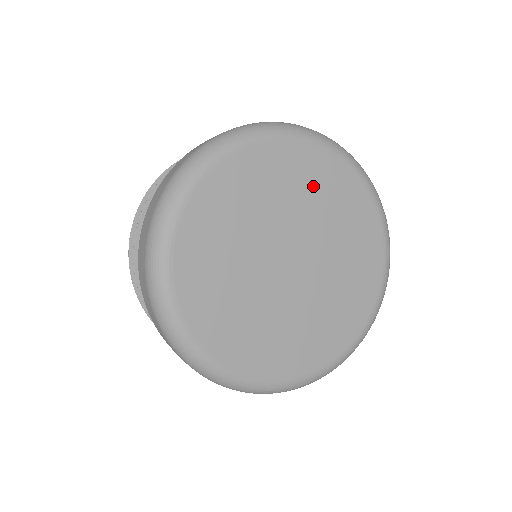
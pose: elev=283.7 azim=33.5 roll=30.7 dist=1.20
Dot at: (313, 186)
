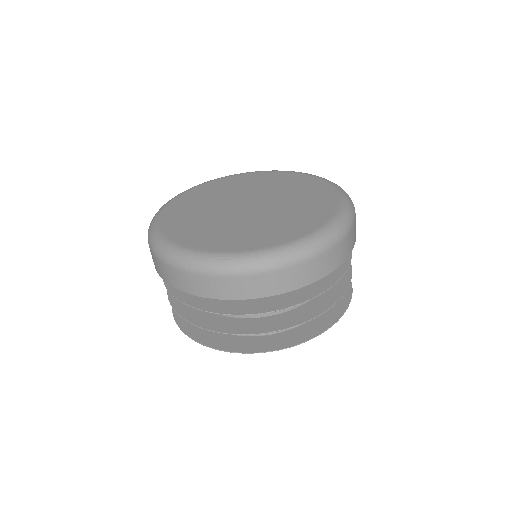
Dot at: (219, 190)
